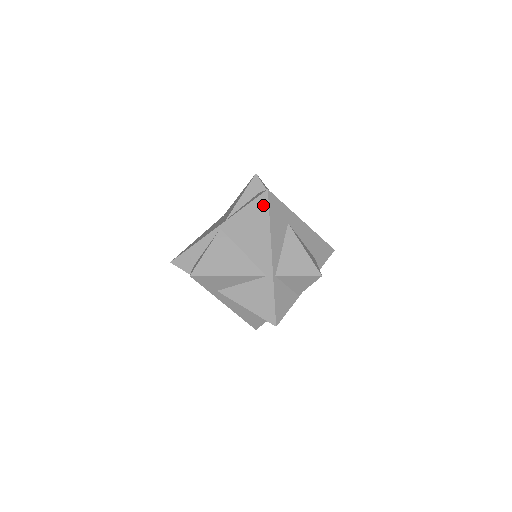
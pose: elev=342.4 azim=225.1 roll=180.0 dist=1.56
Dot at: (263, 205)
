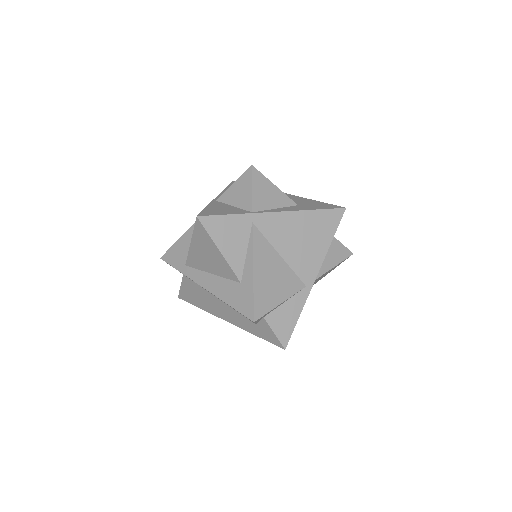
Dot at: occluded
